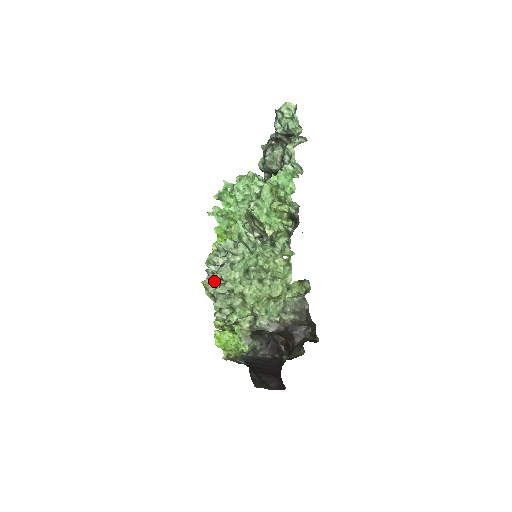
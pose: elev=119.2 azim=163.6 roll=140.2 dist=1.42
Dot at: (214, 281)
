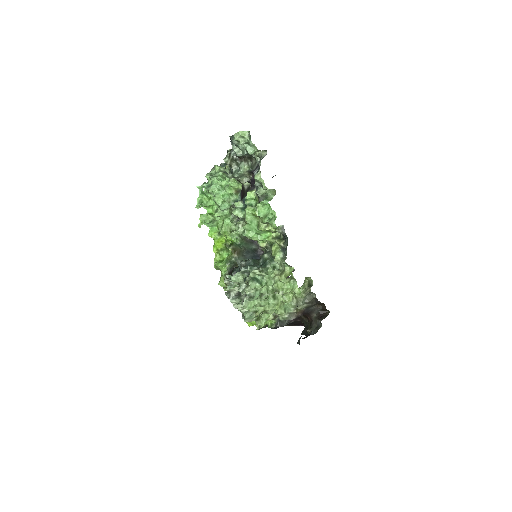
Dot at: occluded
